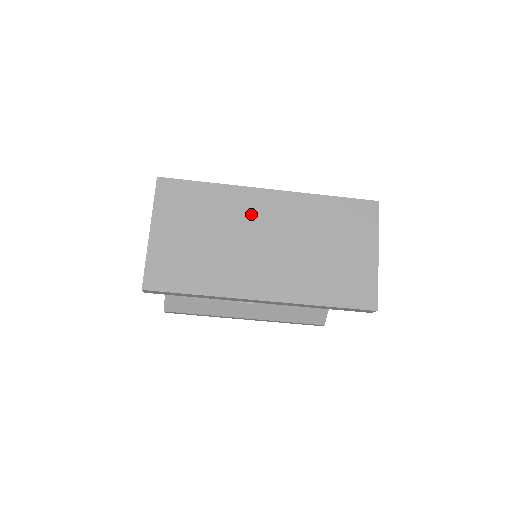
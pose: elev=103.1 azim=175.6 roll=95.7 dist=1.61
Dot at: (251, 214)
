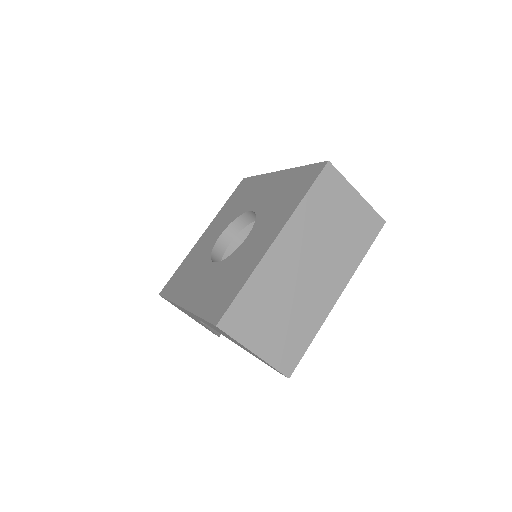
Dot at: (284, 267)
